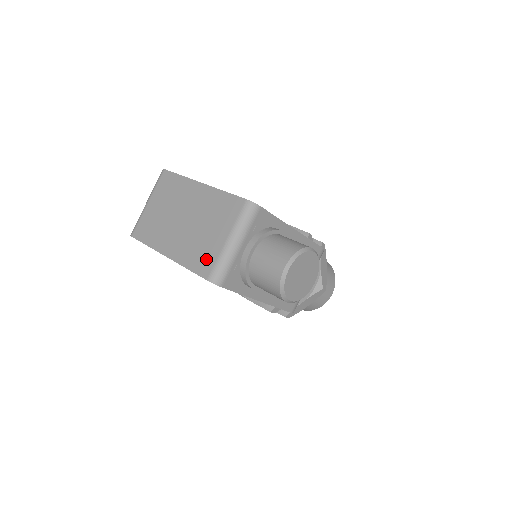
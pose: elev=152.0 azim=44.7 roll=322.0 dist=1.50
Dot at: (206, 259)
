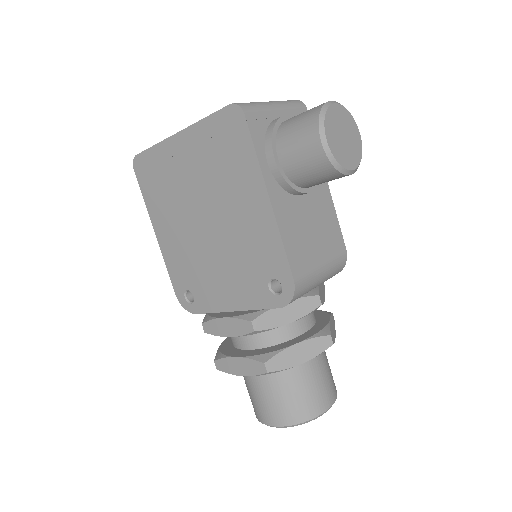
Dot at: occluded
